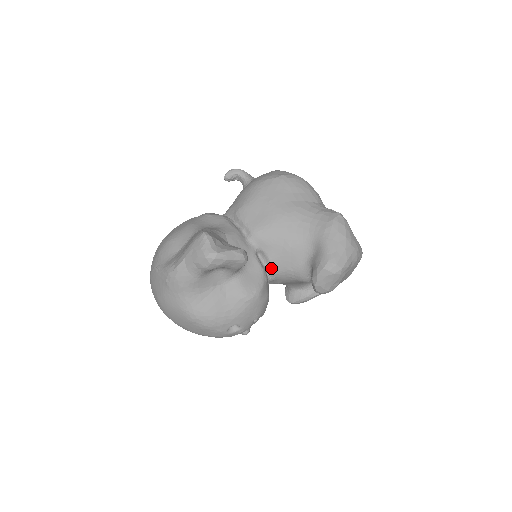
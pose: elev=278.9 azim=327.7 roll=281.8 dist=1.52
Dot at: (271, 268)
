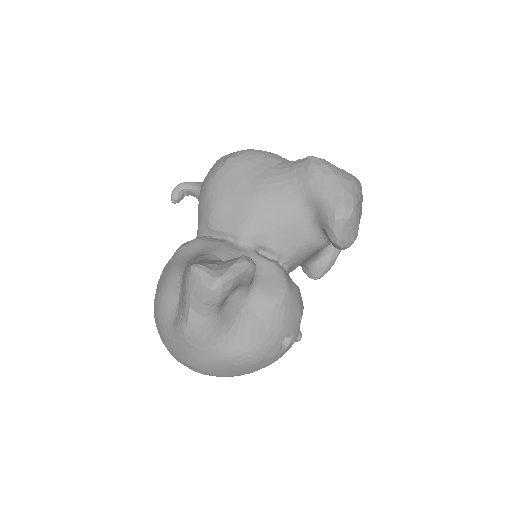
Dot at: (281, 257)
